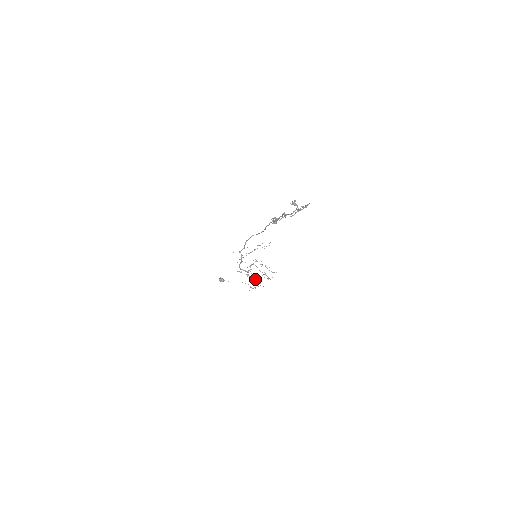
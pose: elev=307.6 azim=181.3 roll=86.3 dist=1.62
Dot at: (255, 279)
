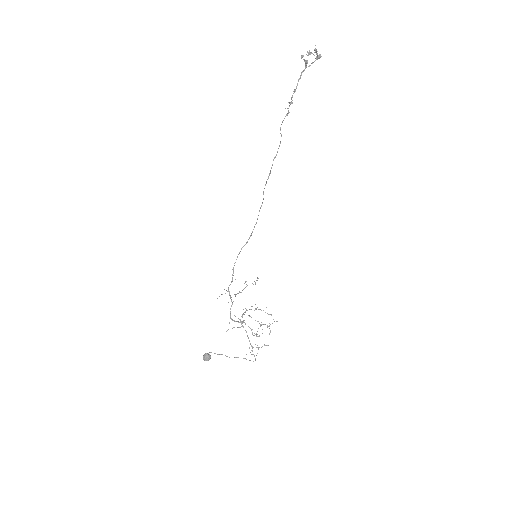
Dot at: occluded
